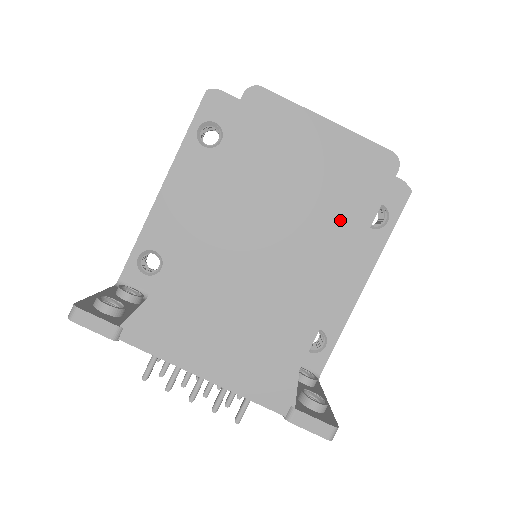
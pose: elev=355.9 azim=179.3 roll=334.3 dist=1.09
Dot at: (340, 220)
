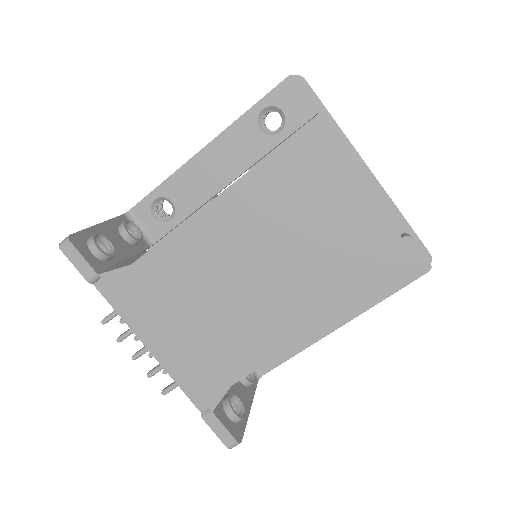
Dot at: (331, 288)
